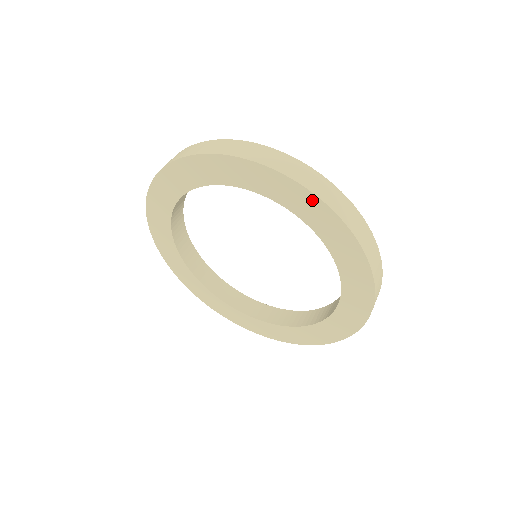
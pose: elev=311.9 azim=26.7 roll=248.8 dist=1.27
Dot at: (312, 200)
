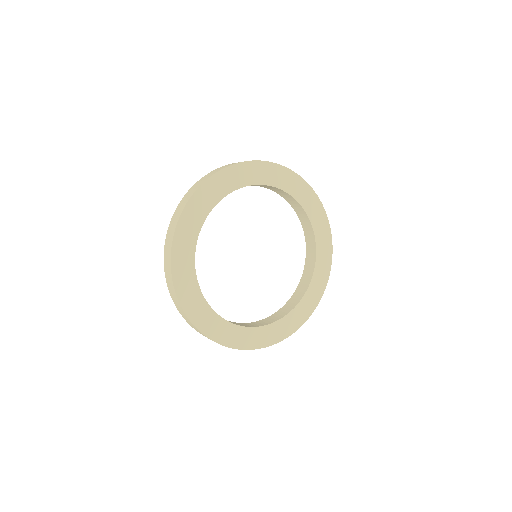
Dot at: (241, 167)
